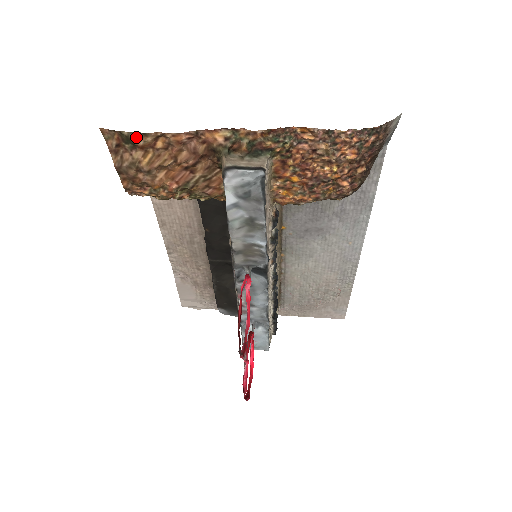
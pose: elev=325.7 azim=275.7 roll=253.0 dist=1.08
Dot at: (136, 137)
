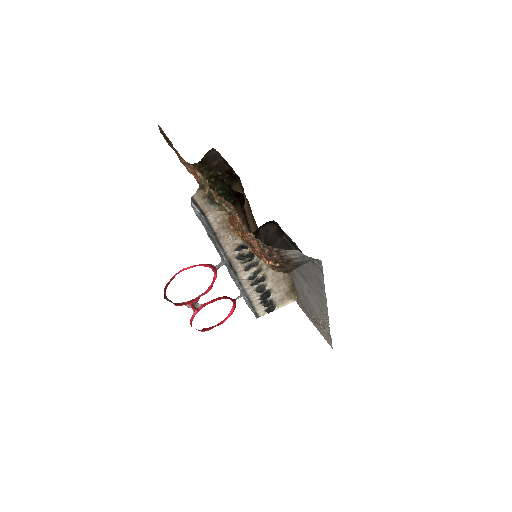
Dot at: (167, 142)
